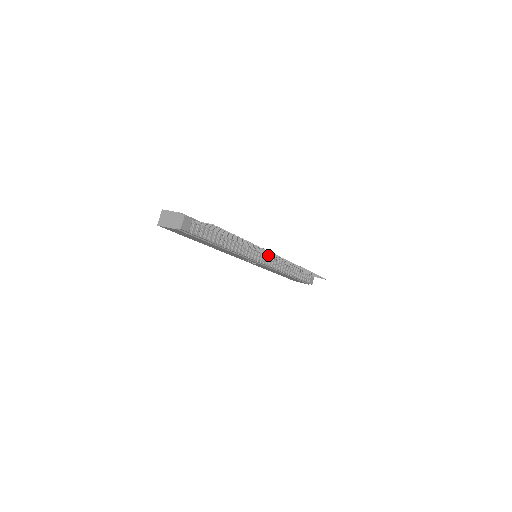
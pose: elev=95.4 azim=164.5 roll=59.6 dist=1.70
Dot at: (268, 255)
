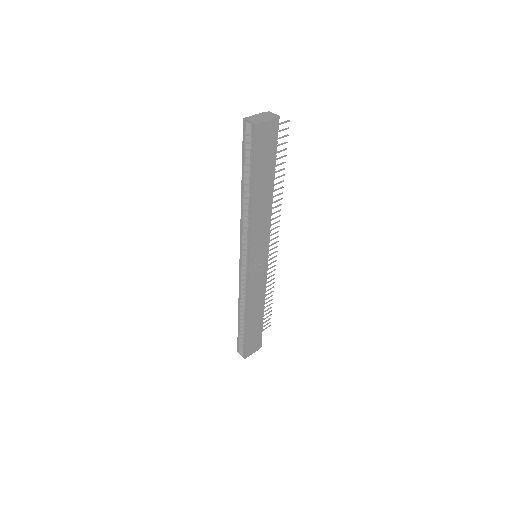
Dot at: occluded
